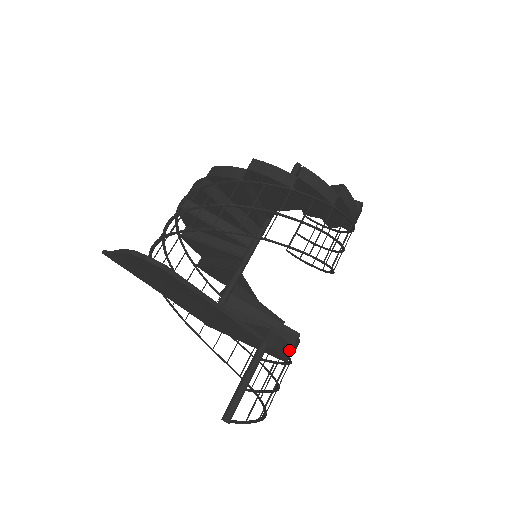
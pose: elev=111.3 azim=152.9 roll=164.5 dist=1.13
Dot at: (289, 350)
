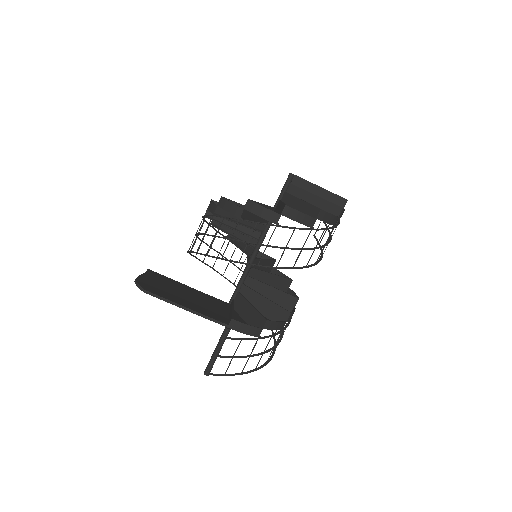
Dot at: (258, 330)
